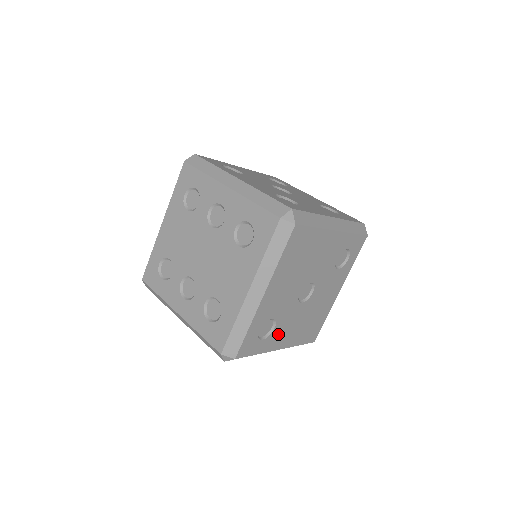
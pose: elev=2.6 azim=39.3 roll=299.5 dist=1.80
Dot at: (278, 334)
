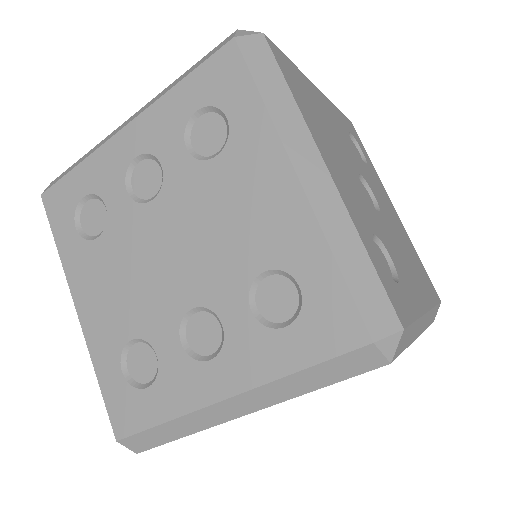
Dot at: (403, 275)
